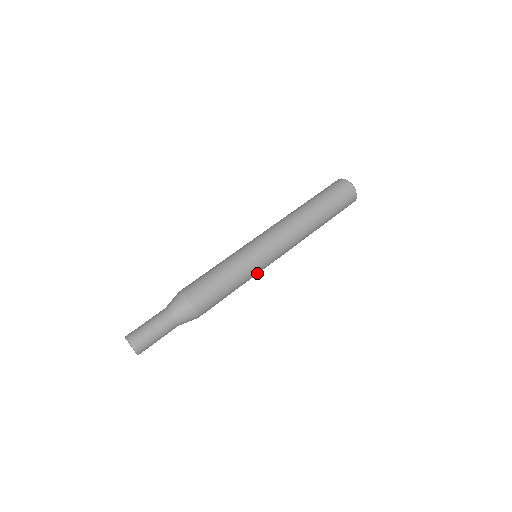
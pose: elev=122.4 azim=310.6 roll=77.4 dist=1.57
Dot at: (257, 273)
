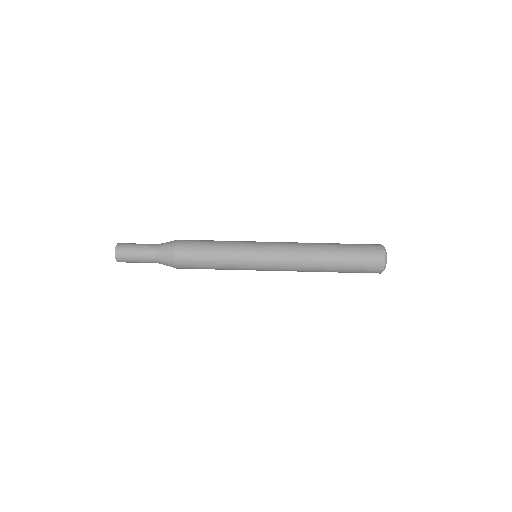
Dot at: occluded
